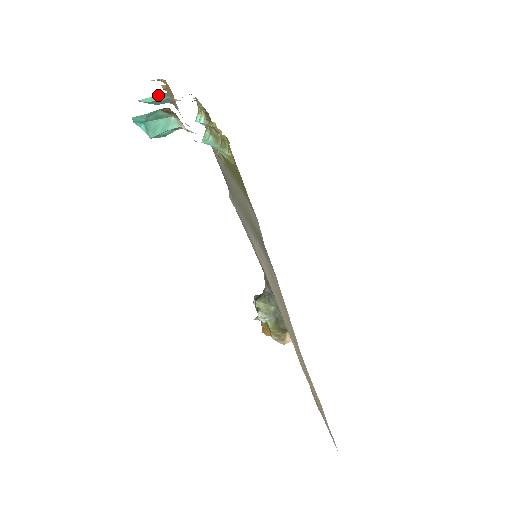
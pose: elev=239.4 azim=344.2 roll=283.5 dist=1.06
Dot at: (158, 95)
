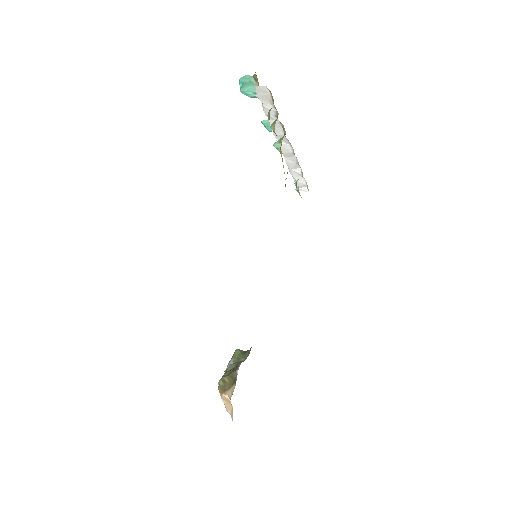
Dot at: occluded
